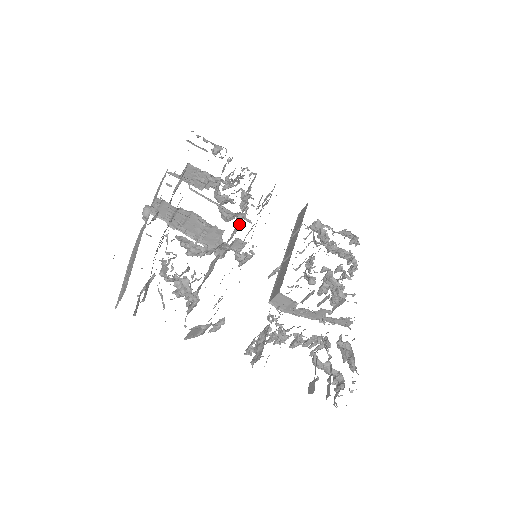
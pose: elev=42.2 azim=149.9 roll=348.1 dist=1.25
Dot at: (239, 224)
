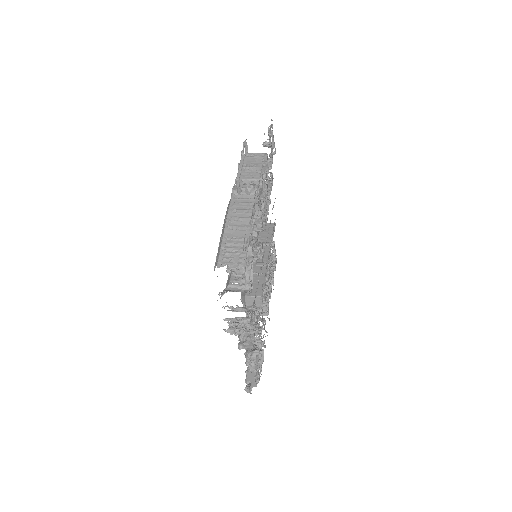
Dot at: occluded
